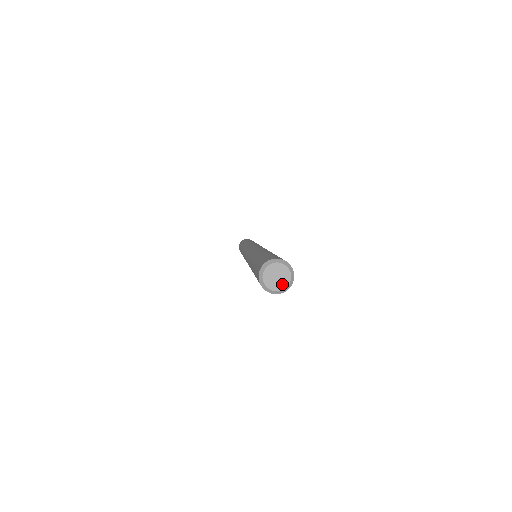
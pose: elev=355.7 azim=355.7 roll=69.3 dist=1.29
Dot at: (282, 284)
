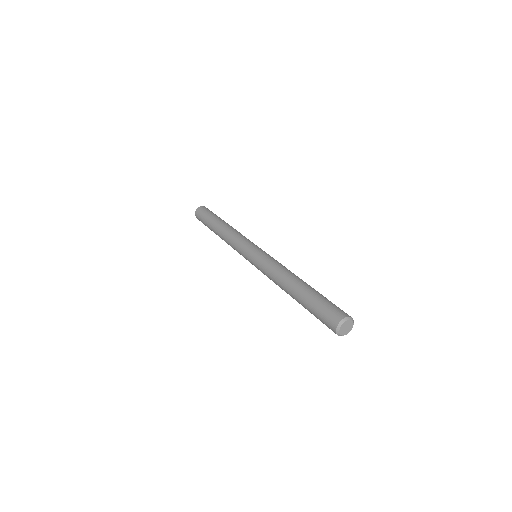
Dot at: (345, 332)
